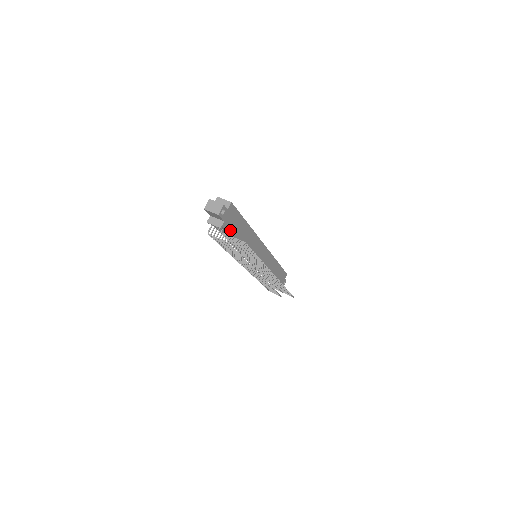
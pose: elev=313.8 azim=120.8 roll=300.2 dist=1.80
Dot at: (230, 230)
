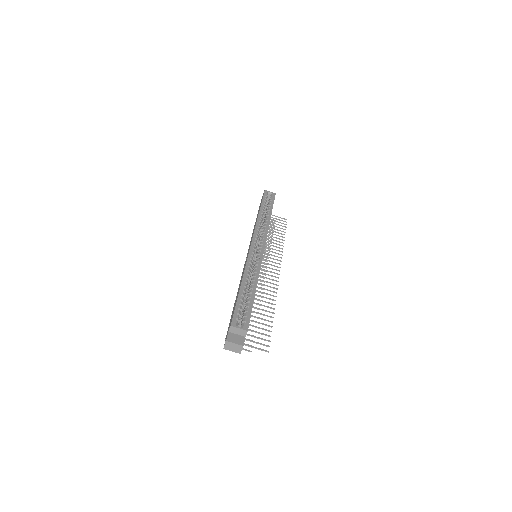
Dot at: occluded
